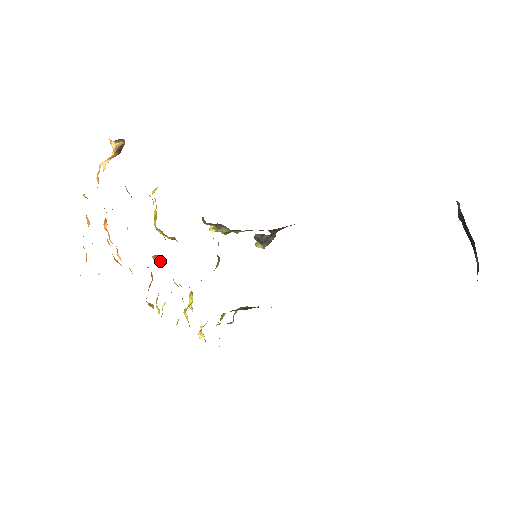
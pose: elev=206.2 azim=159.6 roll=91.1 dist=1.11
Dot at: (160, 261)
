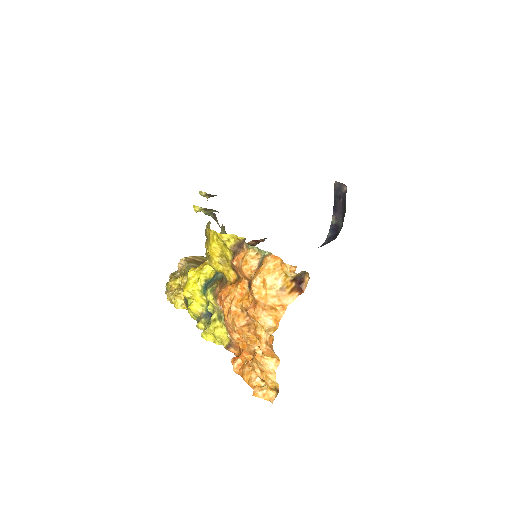
Dot at: occluded
